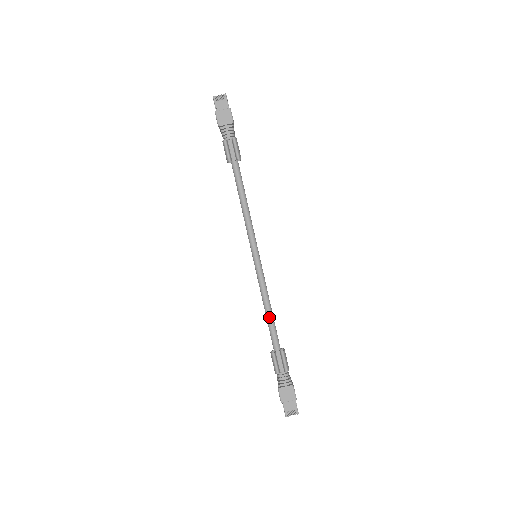
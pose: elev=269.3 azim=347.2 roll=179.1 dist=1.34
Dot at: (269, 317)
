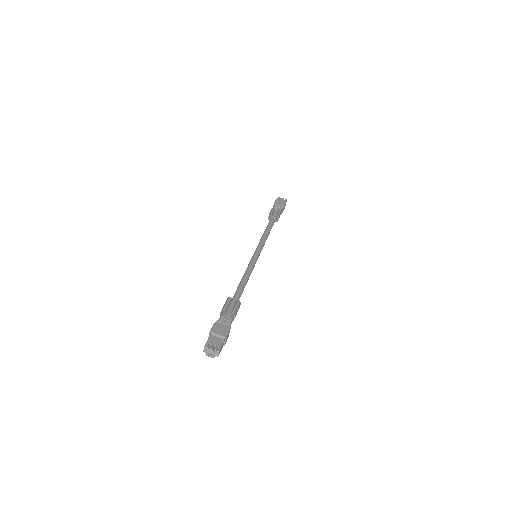
Dot at: (242, 283)
